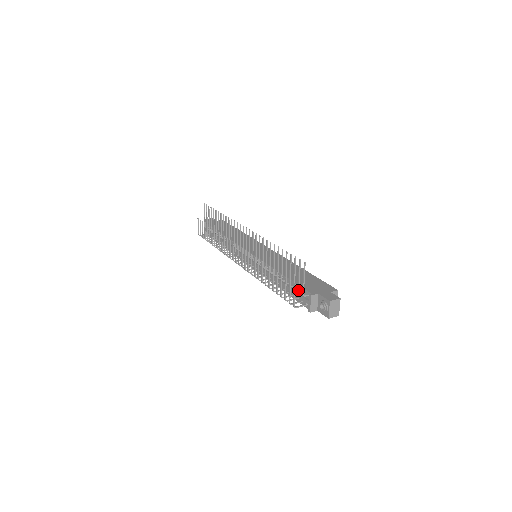
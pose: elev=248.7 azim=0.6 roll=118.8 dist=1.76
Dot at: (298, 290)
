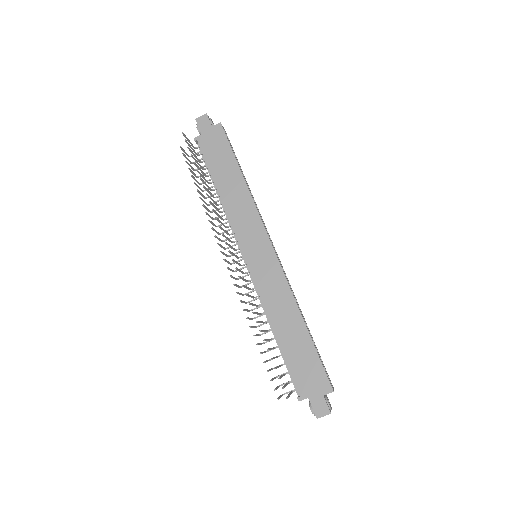
Dot at: occluded
